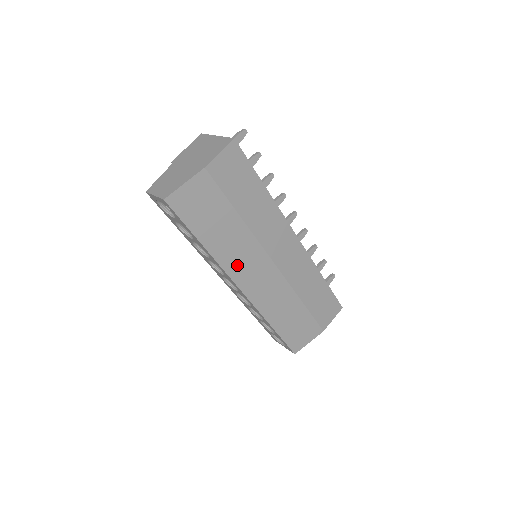
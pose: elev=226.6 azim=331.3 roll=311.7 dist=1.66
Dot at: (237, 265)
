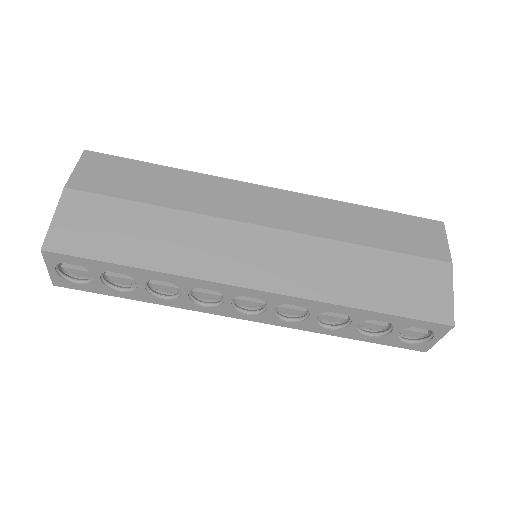
Dot at: (214, 262)
